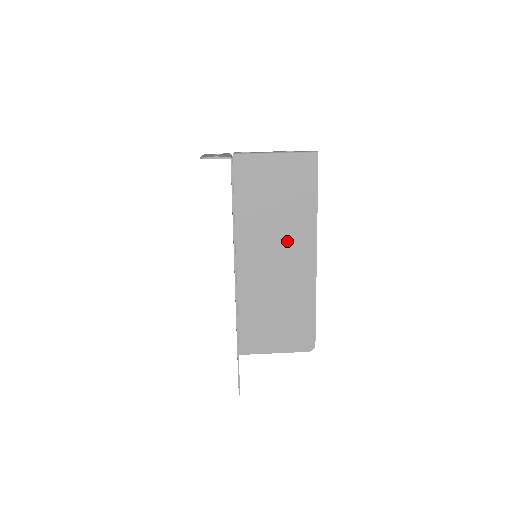
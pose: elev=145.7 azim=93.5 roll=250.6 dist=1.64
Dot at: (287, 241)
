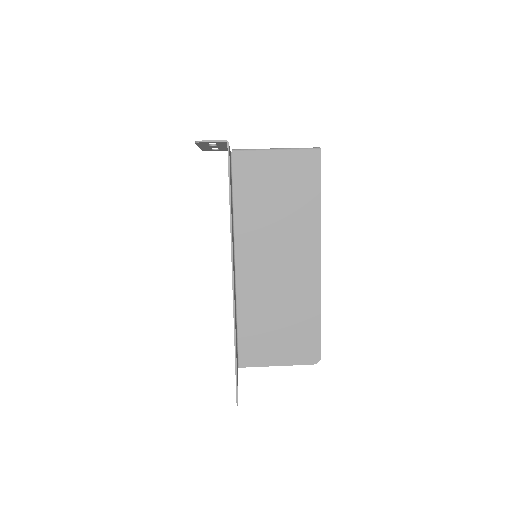
Dot at: (289, 242)
